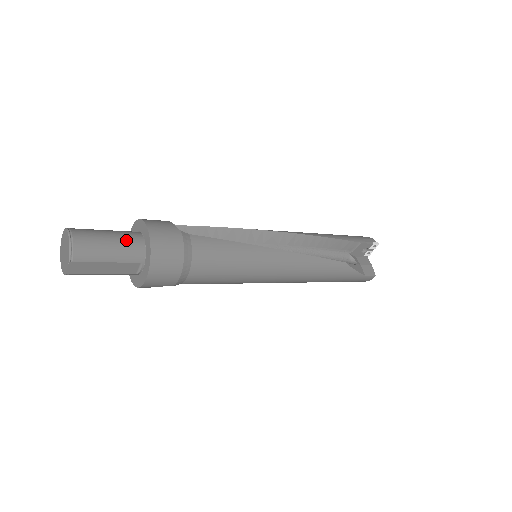
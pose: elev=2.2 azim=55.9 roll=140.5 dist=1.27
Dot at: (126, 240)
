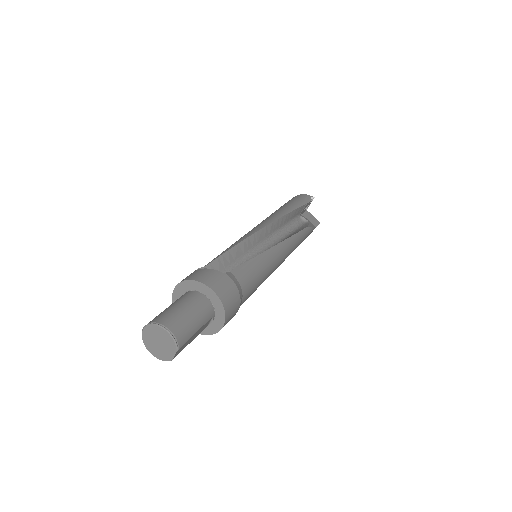
Dot at: (197, 305)
